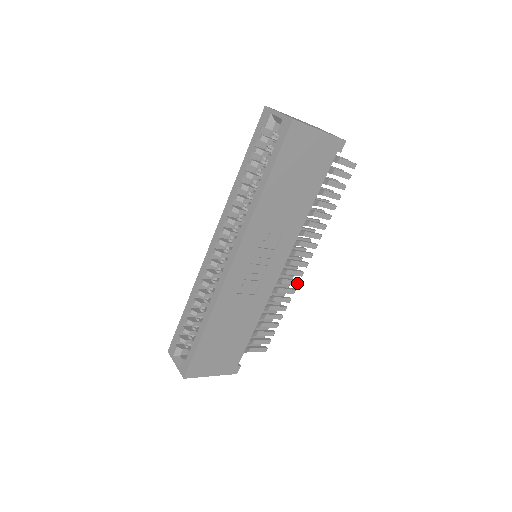
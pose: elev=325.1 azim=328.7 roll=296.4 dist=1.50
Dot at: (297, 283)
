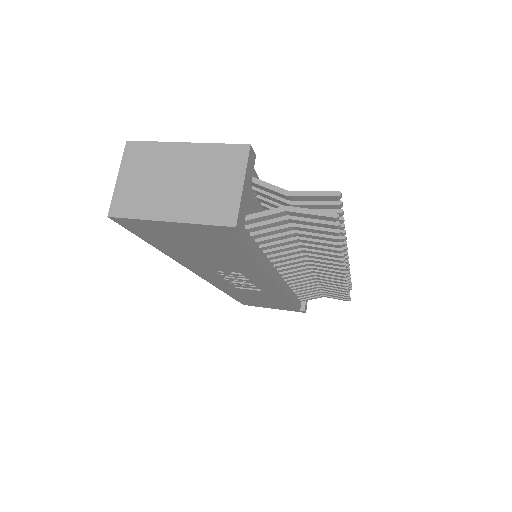
Dot at: (343, 280)
